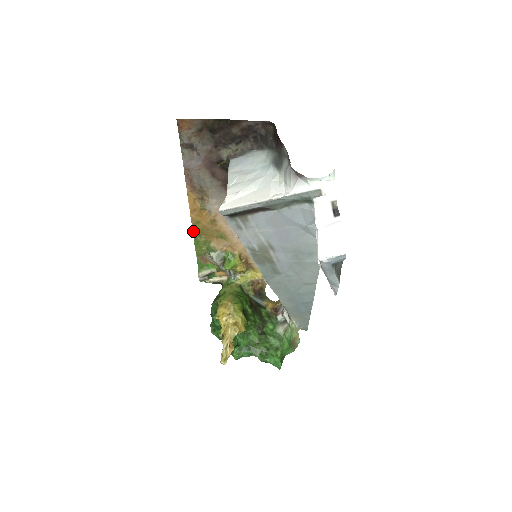
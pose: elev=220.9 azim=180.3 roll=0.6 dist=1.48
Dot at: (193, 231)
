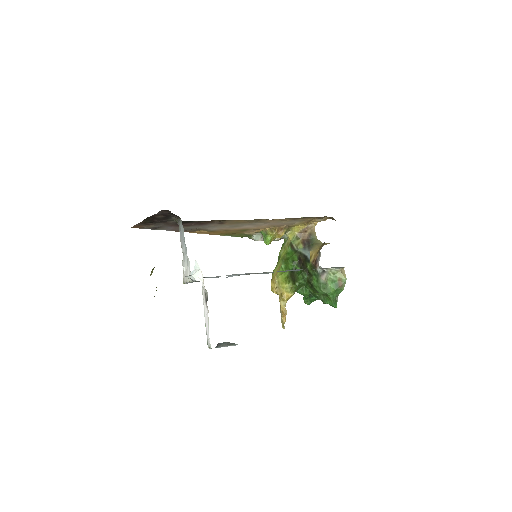
Dot at: (226, 235)
